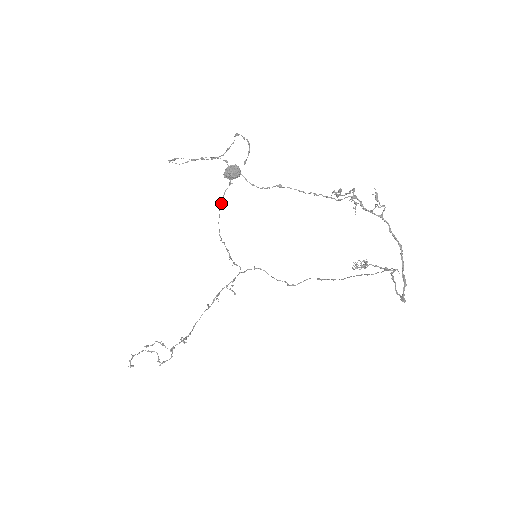
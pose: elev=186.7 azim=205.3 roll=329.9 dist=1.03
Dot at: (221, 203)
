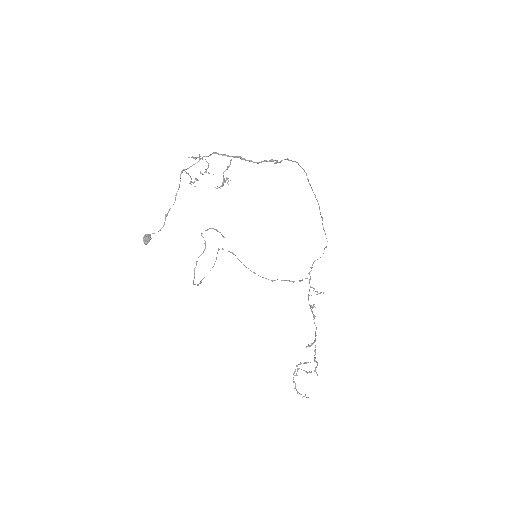
Dot at: (246, 267)
